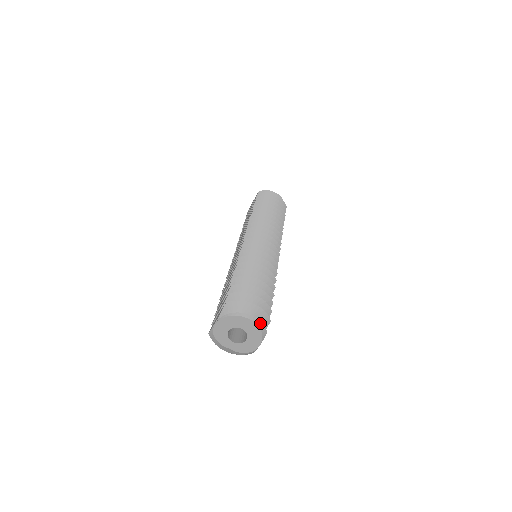
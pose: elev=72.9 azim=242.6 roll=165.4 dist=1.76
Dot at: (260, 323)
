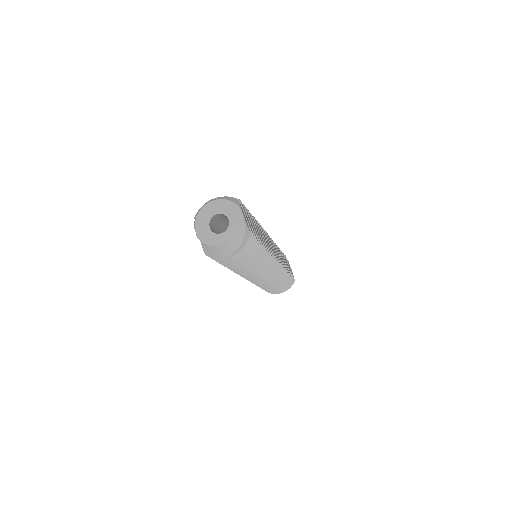
Dot at: (225, 198)
